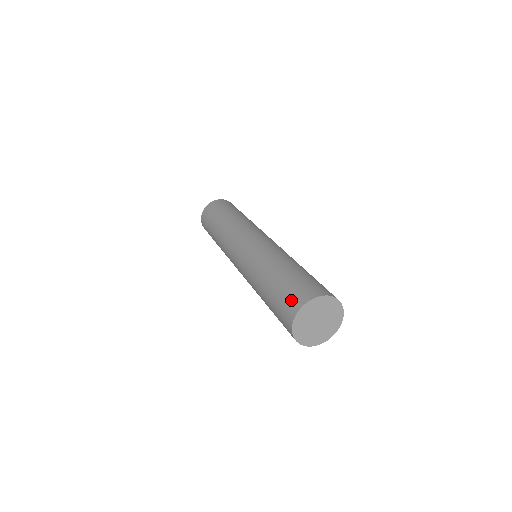
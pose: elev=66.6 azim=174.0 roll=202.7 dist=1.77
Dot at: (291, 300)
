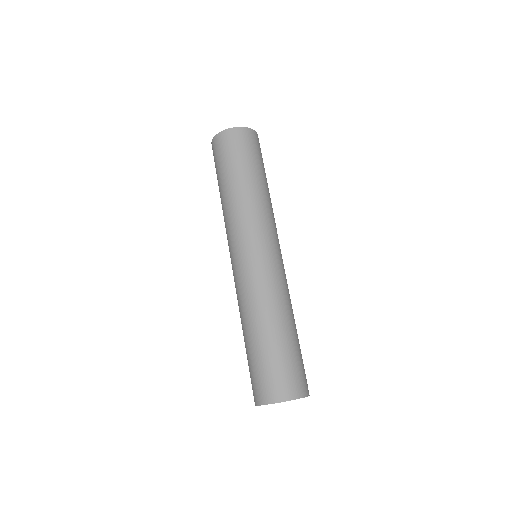
Dot at: (284, 383)
